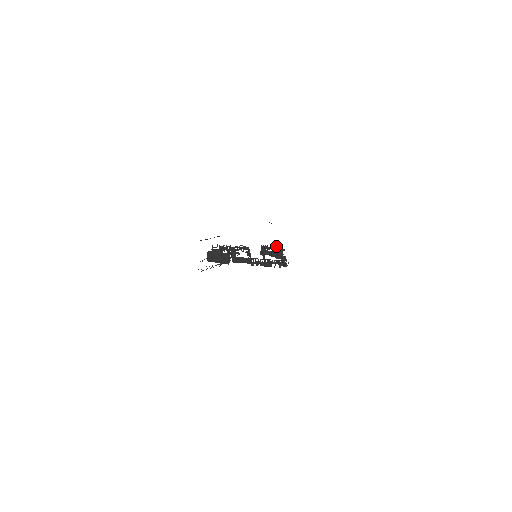
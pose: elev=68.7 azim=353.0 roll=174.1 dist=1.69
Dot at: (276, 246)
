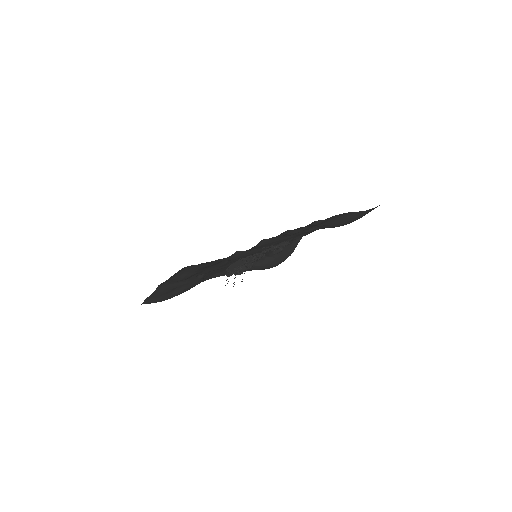
Dot at: occluded
